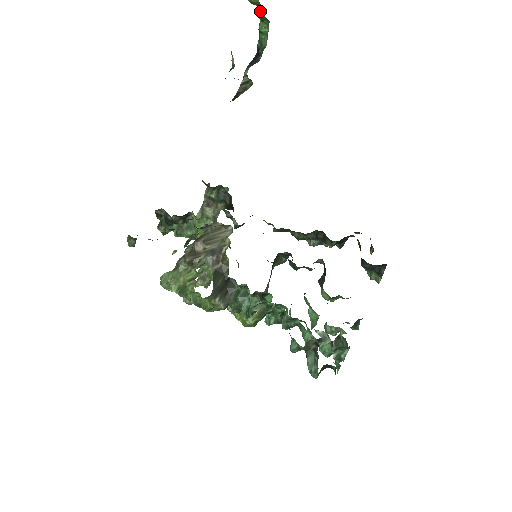
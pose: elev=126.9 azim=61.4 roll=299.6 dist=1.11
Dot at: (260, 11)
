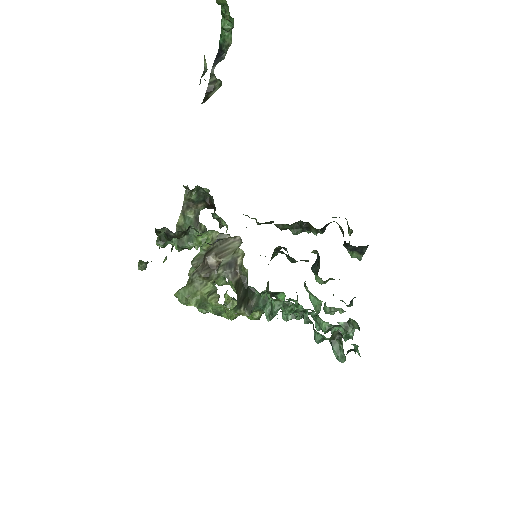
Dot at: (226, 11)
